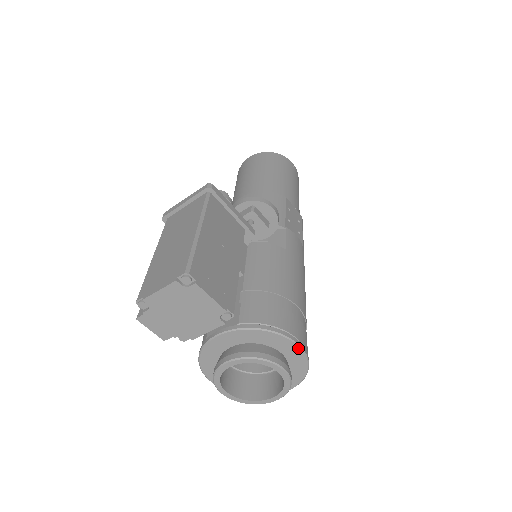
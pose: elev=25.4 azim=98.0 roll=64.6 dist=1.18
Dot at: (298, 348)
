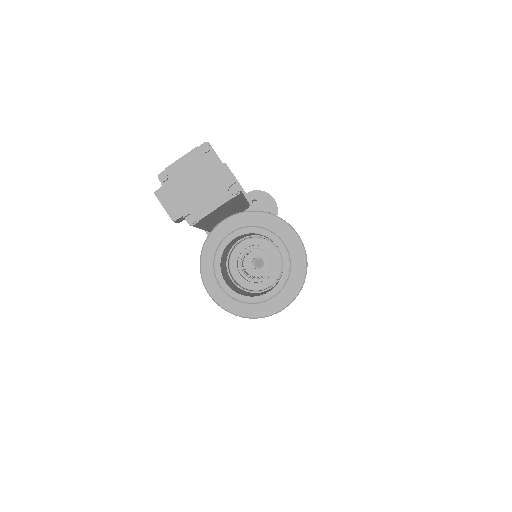
Dot at: (297, 237)
